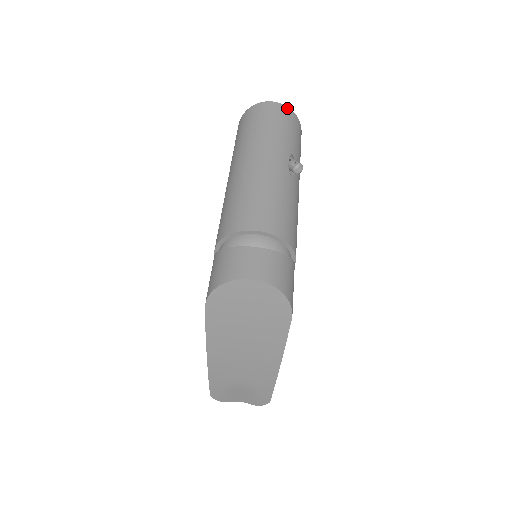
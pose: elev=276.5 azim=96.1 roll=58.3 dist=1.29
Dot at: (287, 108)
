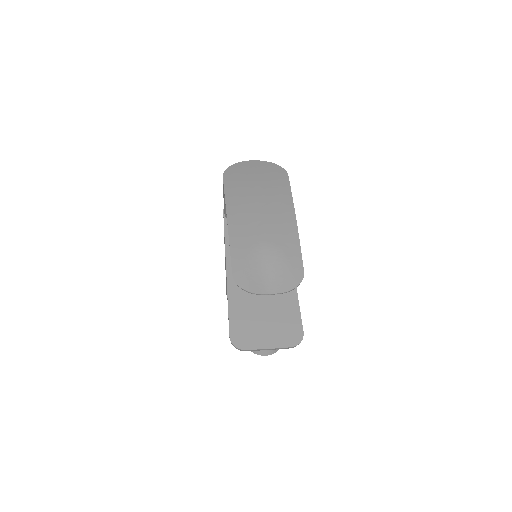
Dot at: occluded
